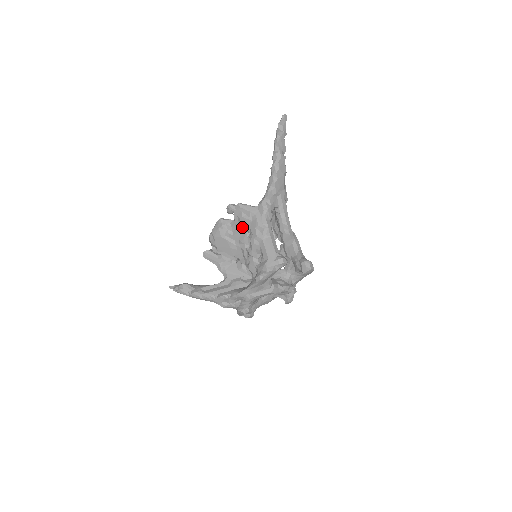
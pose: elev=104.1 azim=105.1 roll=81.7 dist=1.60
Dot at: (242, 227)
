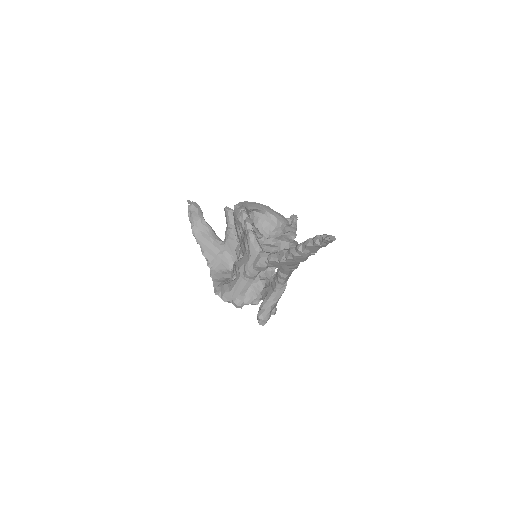
Dot at: (244, 244)
